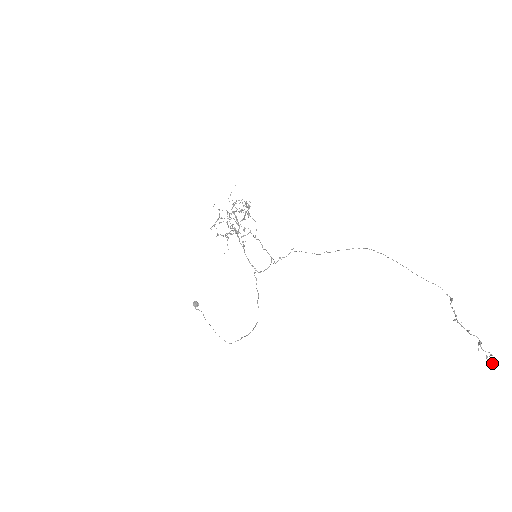
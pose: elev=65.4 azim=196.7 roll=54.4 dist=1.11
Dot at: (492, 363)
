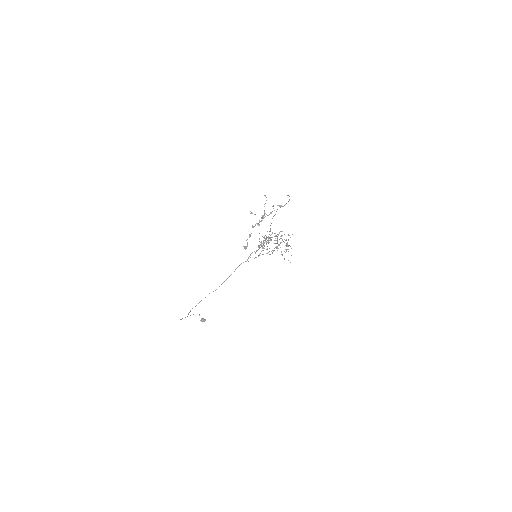
Dot at: occluded
